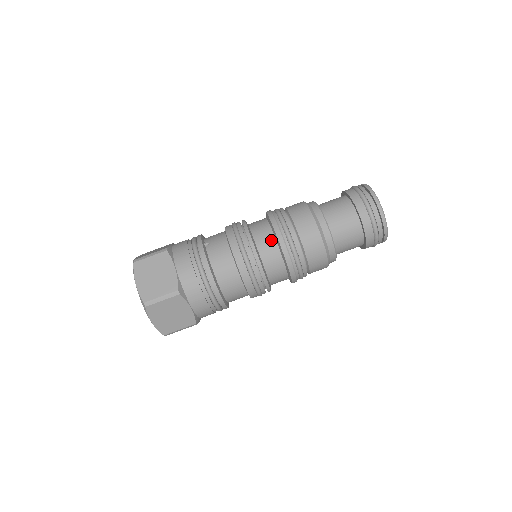
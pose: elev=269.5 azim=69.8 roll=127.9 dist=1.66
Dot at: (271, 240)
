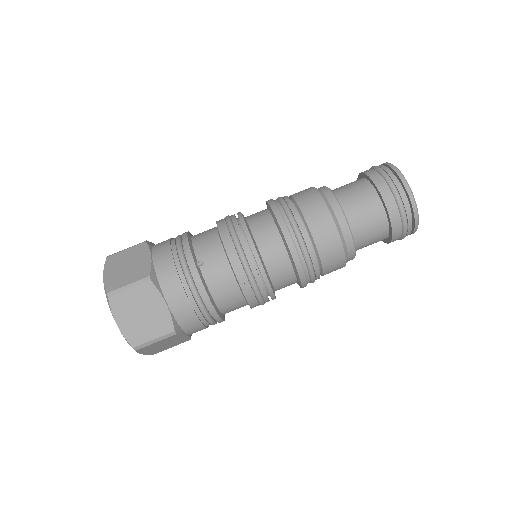
Dot at: (284, 259)
